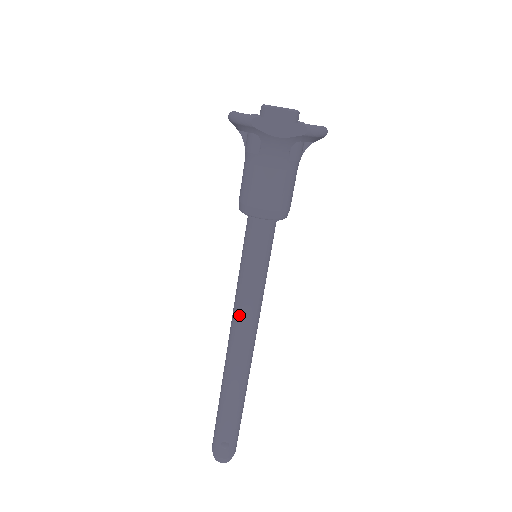
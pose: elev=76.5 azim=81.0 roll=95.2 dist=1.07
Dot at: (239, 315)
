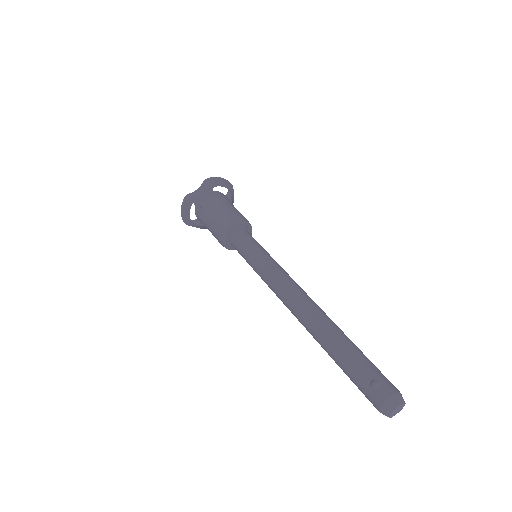
Dot at: (275, 285)
